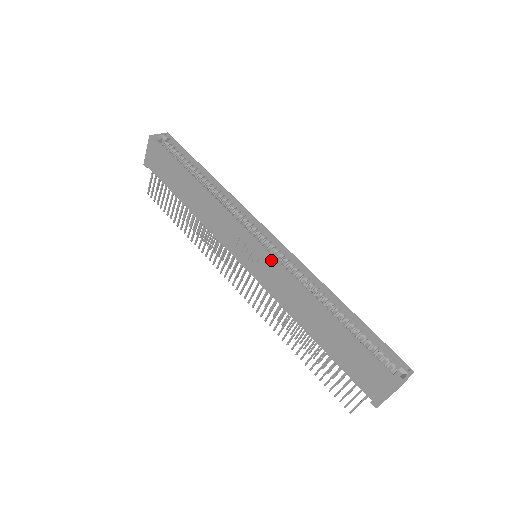
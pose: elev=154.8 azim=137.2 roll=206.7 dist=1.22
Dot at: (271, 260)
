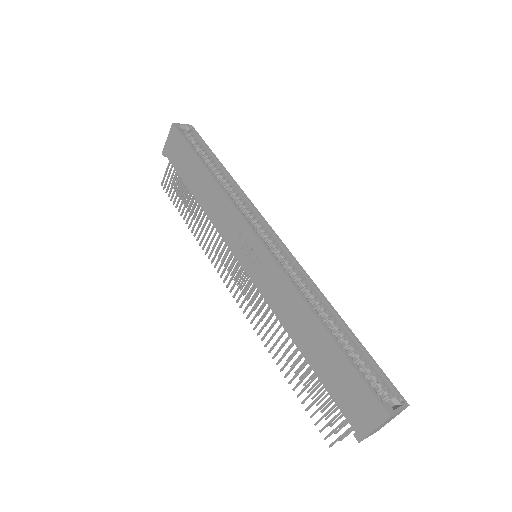
Dot at: (269, 258)
